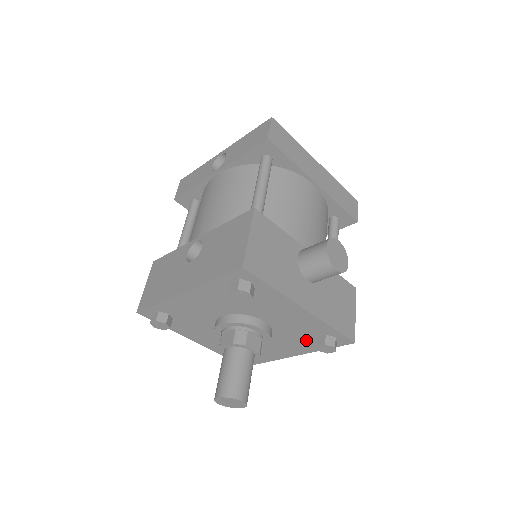
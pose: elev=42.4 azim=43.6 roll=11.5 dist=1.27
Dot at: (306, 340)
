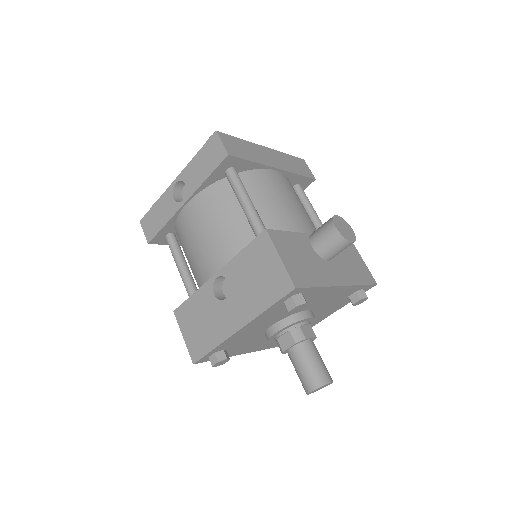
Dot at: (339, 303)
